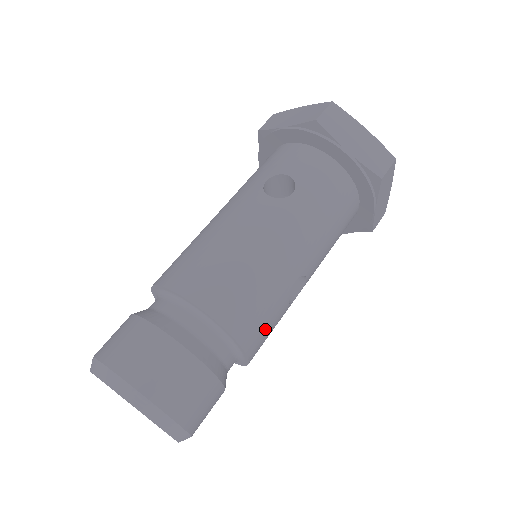
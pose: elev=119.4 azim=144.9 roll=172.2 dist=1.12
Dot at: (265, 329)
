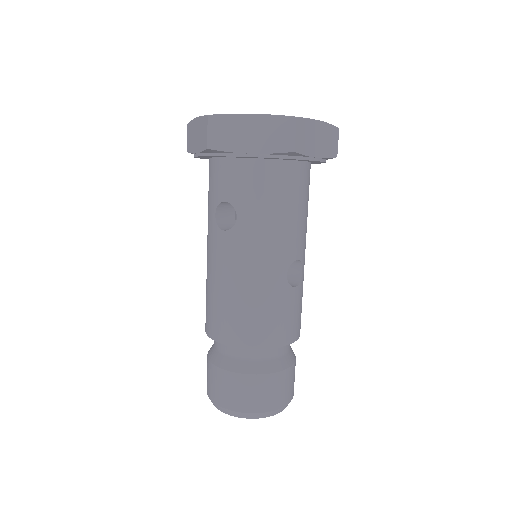
Dot at: (289, 320)
